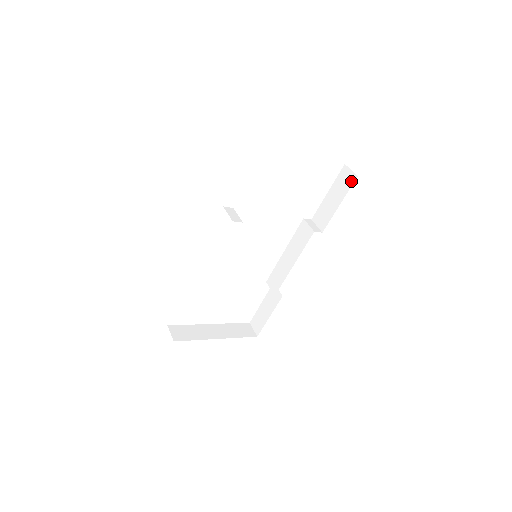
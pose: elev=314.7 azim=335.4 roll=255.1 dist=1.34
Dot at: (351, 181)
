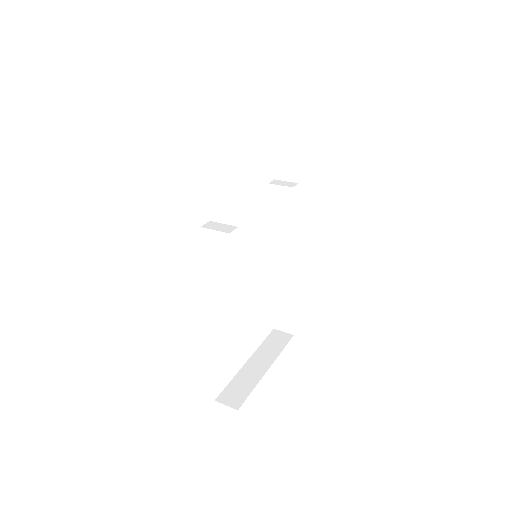
Dot at: (297, 108)
